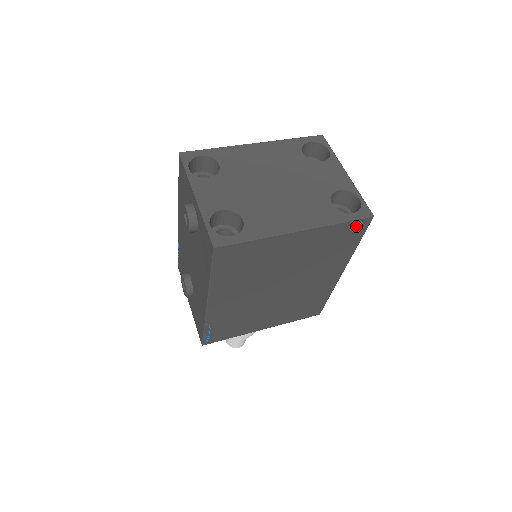
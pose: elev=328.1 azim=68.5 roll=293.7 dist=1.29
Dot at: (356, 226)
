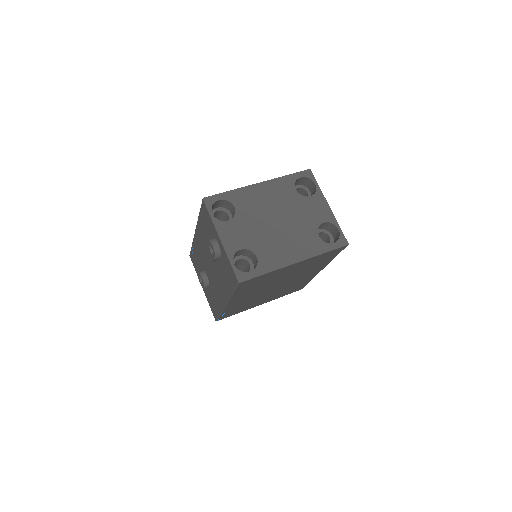
Dot at: (336, 251)
